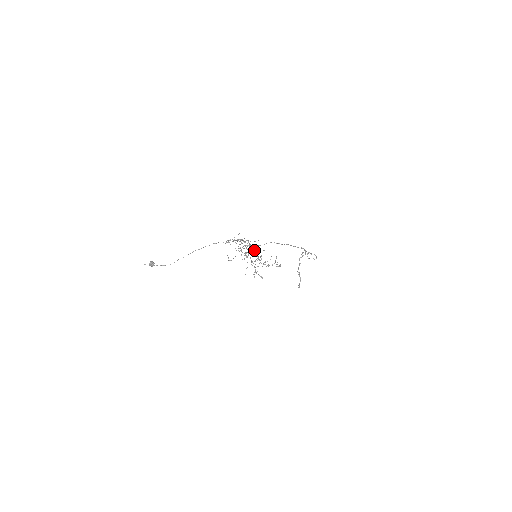
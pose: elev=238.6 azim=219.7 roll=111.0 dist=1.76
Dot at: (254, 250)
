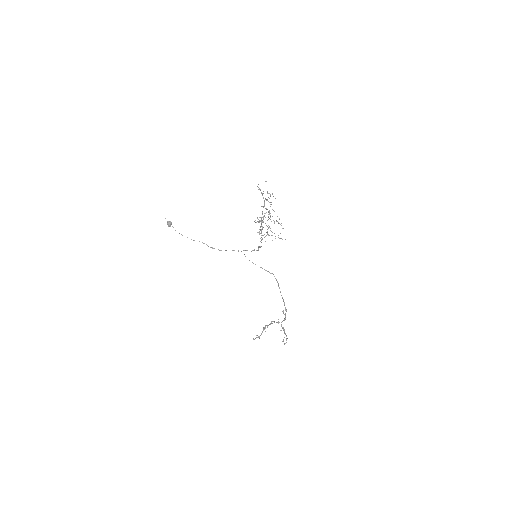
Dot at: occluded
